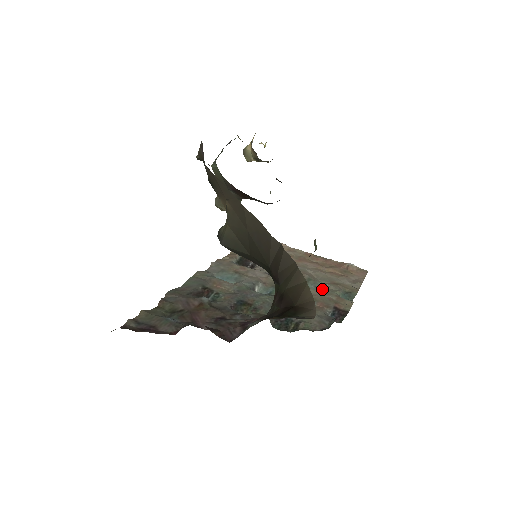
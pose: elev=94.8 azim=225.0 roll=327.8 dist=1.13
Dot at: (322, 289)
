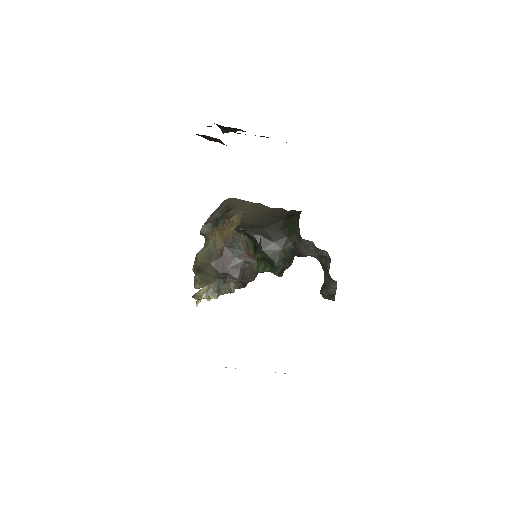
Dot at: occluded
